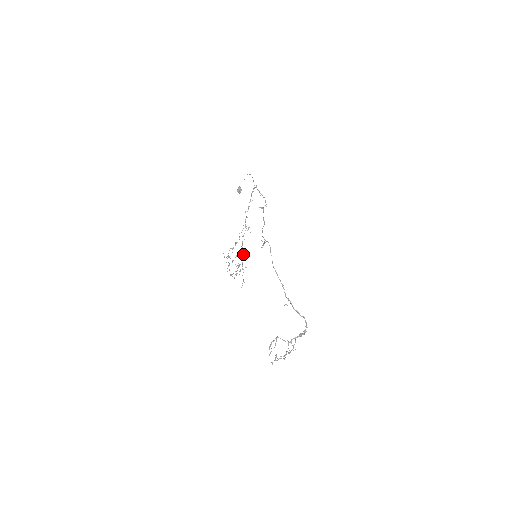
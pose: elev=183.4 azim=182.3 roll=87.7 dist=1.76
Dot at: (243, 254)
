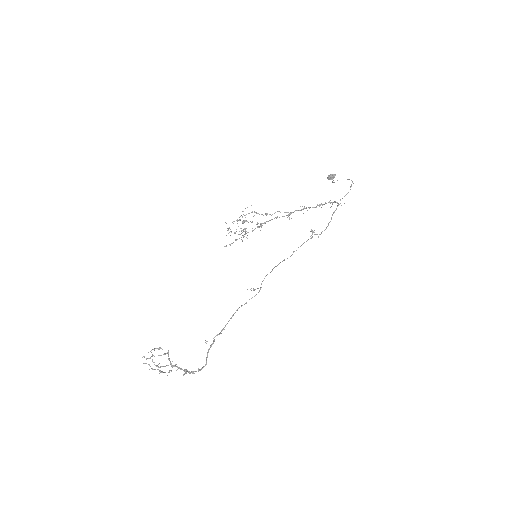
Dot at: (259, 227)
